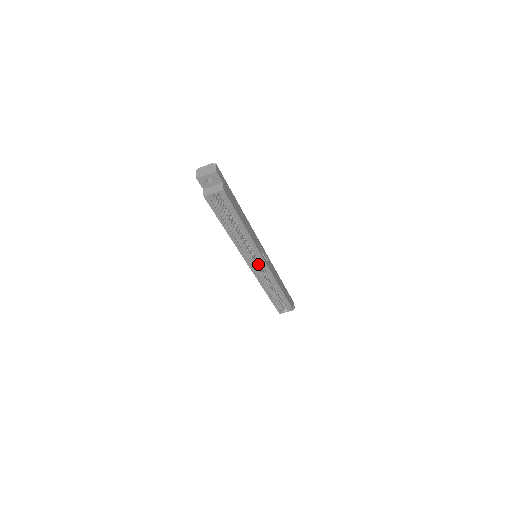
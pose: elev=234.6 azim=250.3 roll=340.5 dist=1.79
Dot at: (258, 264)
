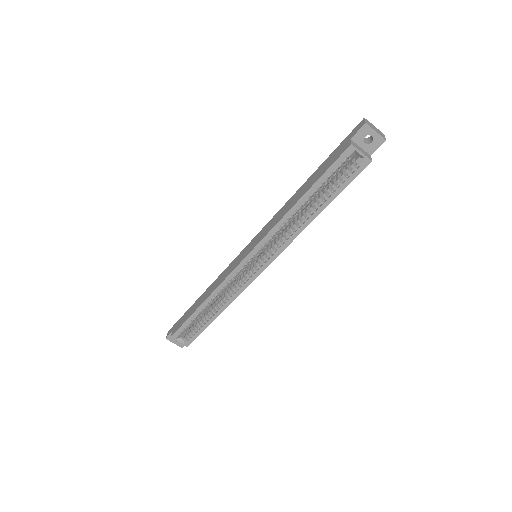
Dot at: occluded
